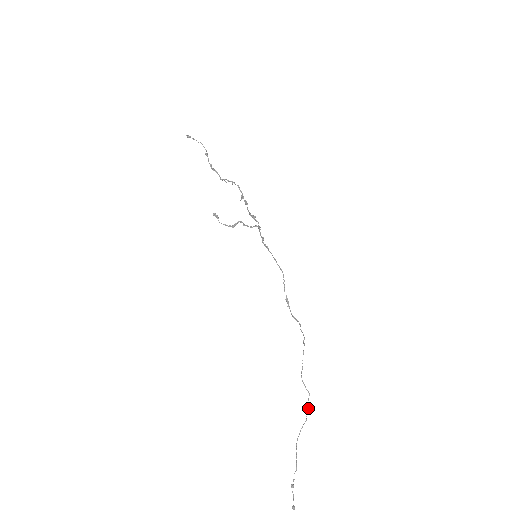
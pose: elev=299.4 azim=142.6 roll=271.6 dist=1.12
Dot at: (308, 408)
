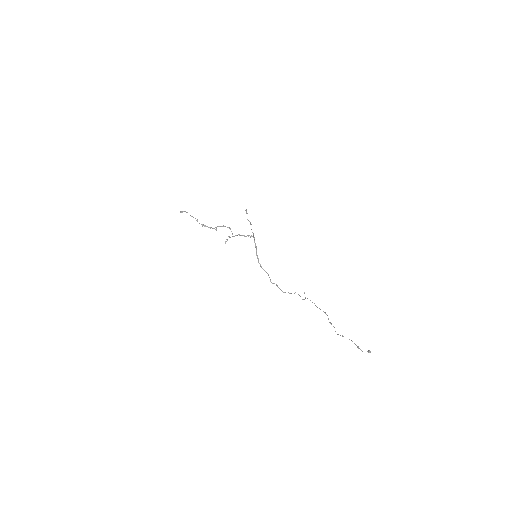
Dot at: (331, 323)
